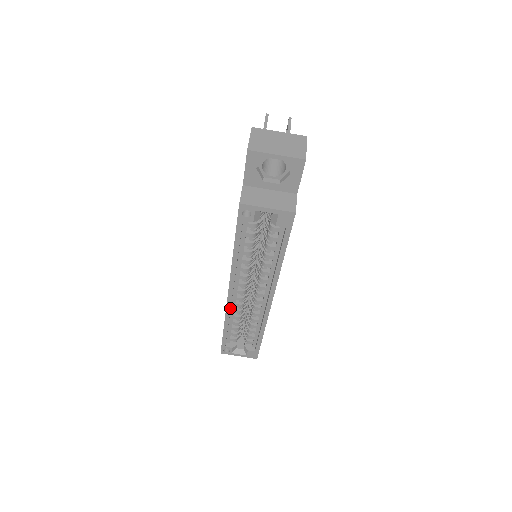
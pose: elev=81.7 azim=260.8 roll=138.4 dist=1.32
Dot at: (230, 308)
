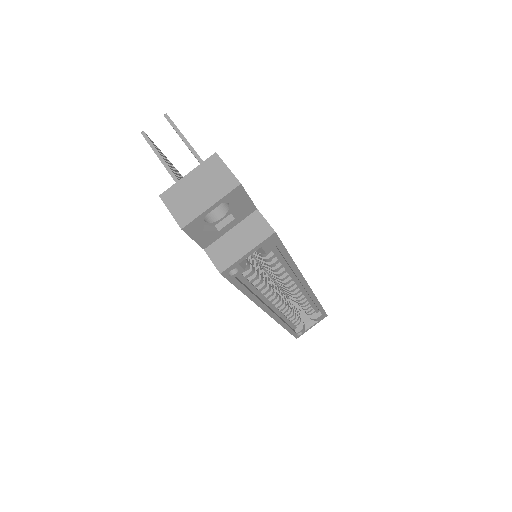
Dot at: (279, 318)
